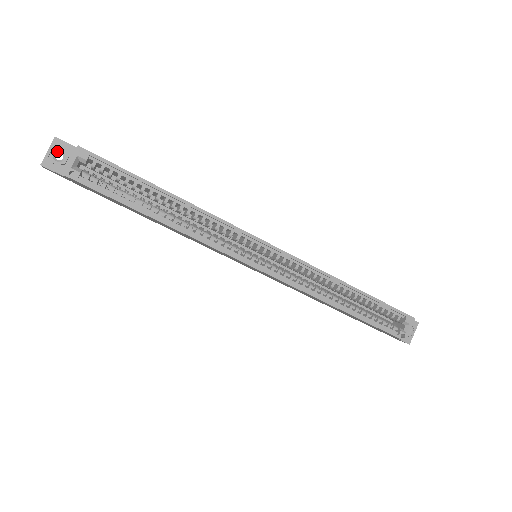
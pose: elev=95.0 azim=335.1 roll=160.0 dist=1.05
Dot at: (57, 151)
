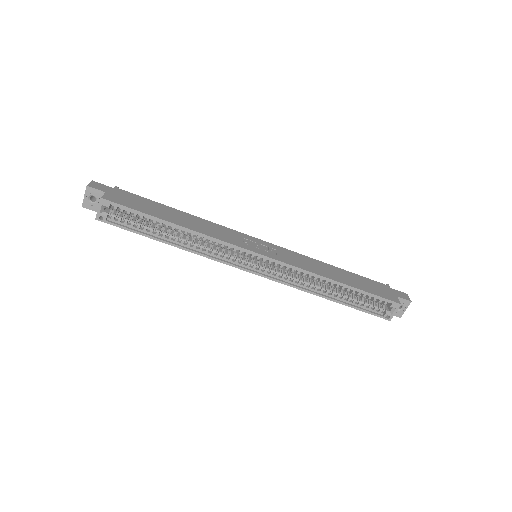
Dot at: (90, 195)
